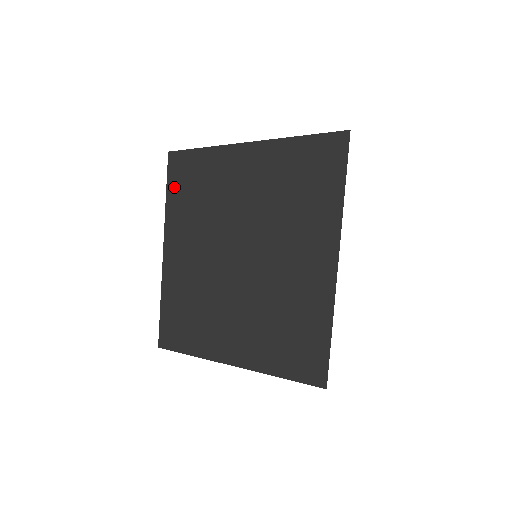
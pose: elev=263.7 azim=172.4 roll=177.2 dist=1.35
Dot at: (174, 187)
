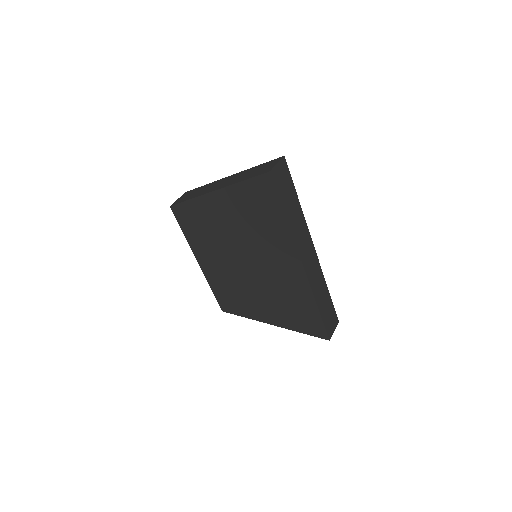
Dot at: (184, 227)
